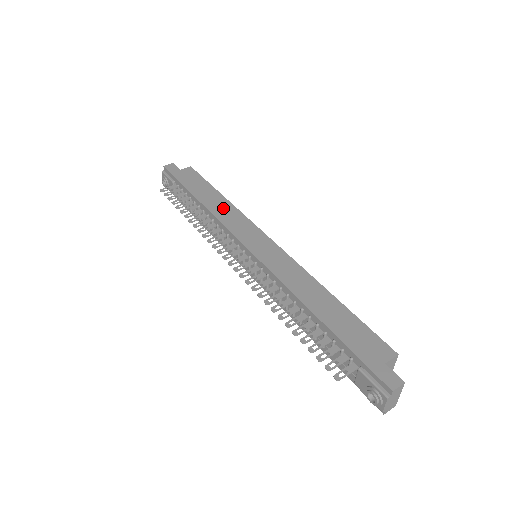
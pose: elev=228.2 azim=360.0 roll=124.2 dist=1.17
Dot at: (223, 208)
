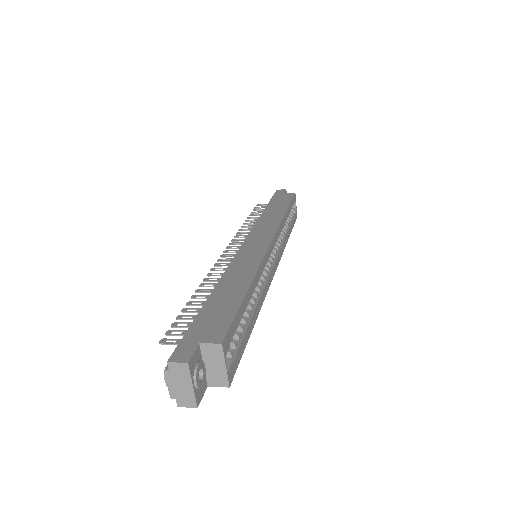
Dot at: (272, 217)
